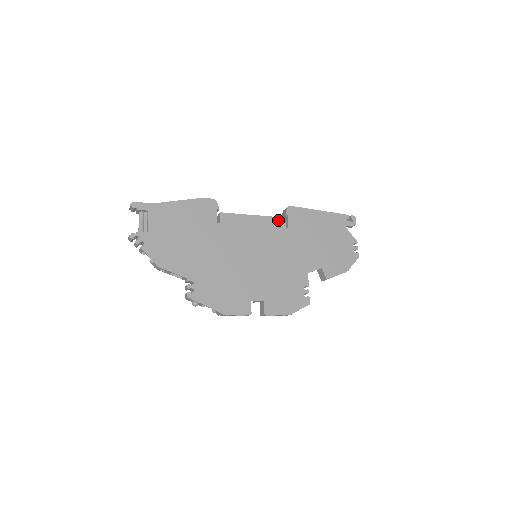
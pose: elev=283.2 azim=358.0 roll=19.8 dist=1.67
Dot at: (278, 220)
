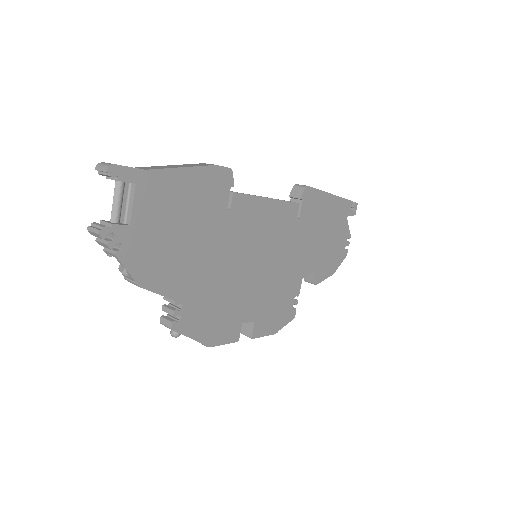
Dot at: (292, 206)
